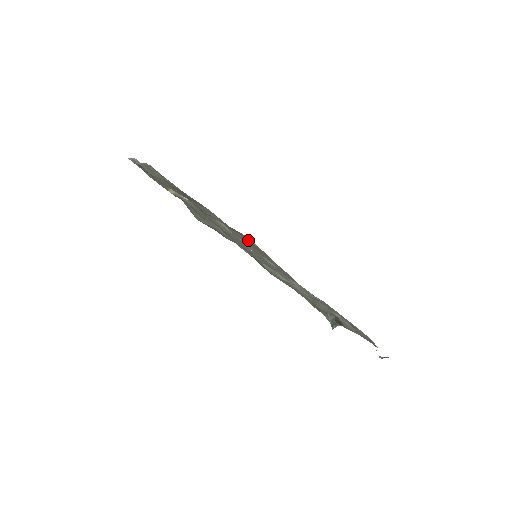
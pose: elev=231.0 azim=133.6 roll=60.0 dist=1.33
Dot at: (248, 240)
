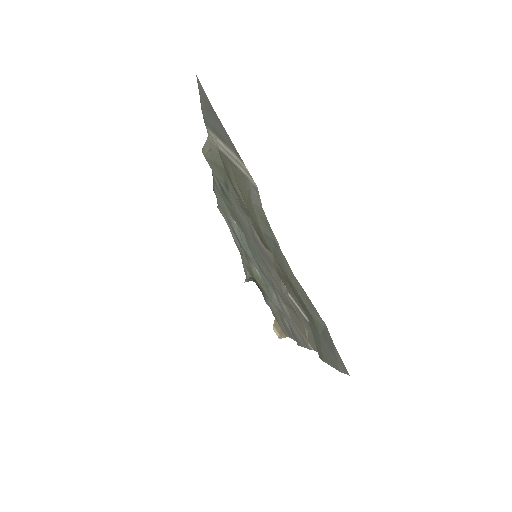
Dot at: occluded
